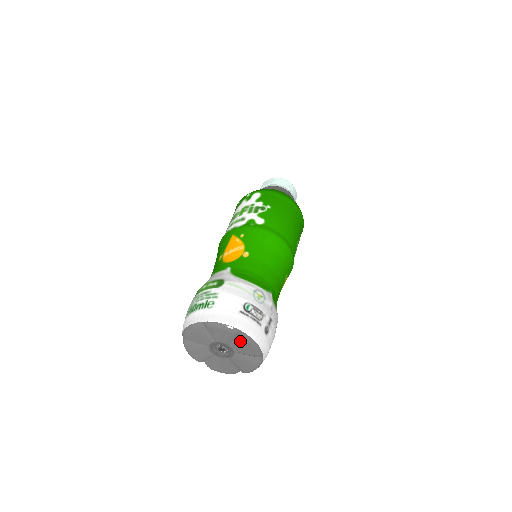
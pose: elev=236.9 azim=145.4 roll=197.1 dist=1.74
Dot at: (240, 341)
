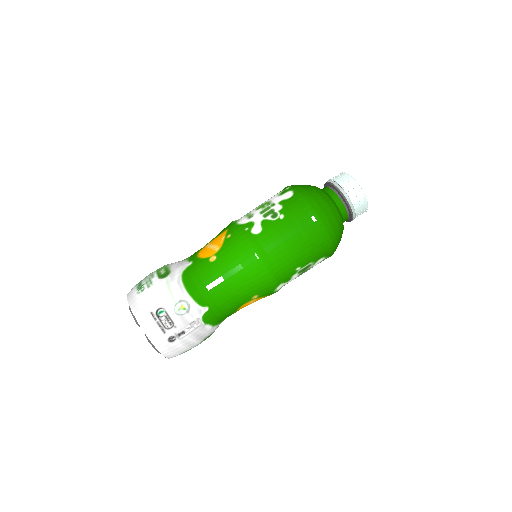
Dot at: occluded
